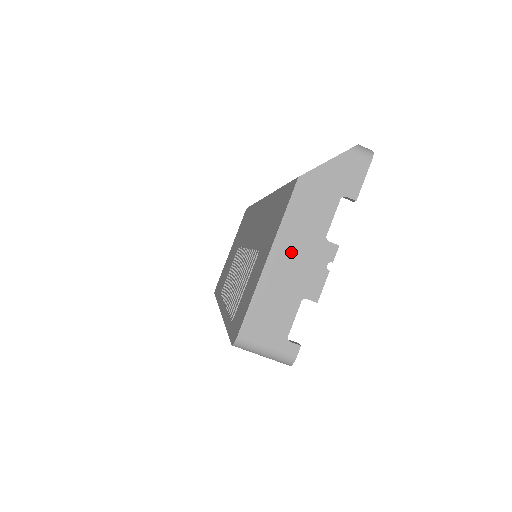
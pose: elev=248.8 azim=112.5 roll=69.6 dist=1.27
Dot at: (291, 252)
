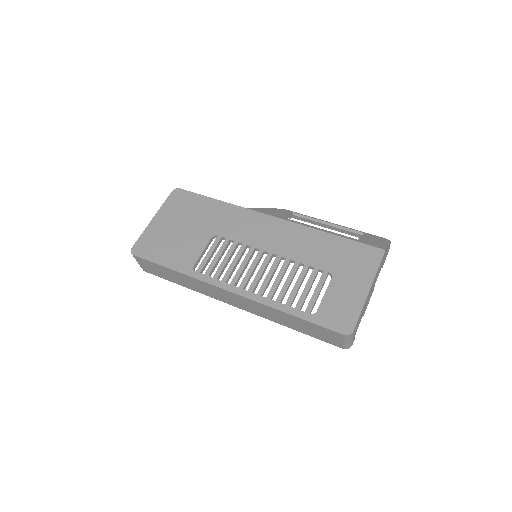
Dot at: occluded
